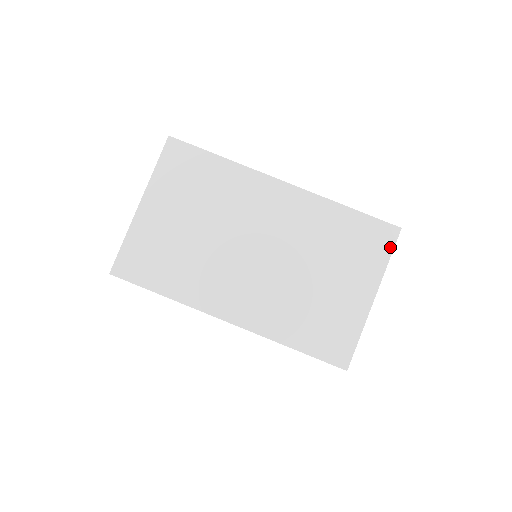
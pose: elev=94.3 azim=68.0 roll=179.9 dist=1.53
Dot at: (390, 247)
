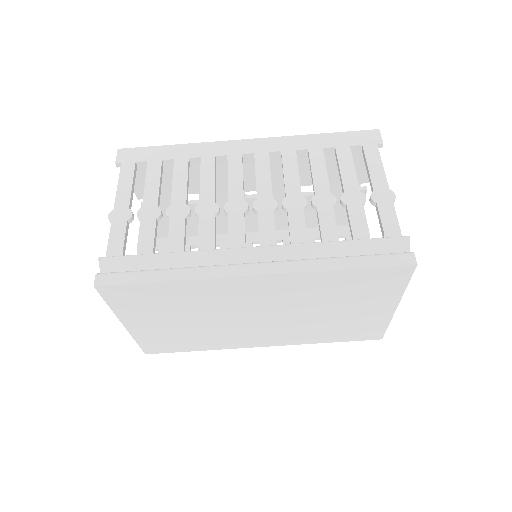
Dot at: (406, 279)
